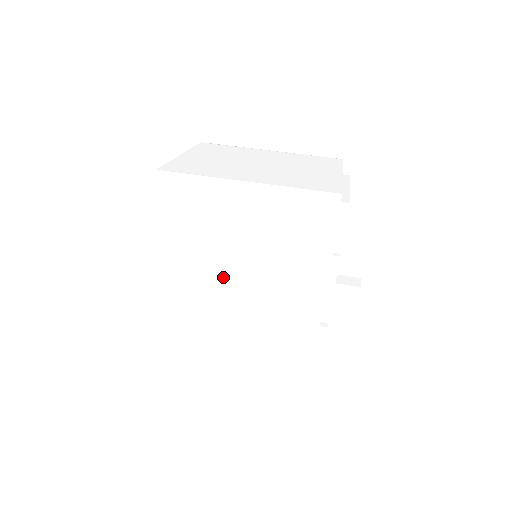
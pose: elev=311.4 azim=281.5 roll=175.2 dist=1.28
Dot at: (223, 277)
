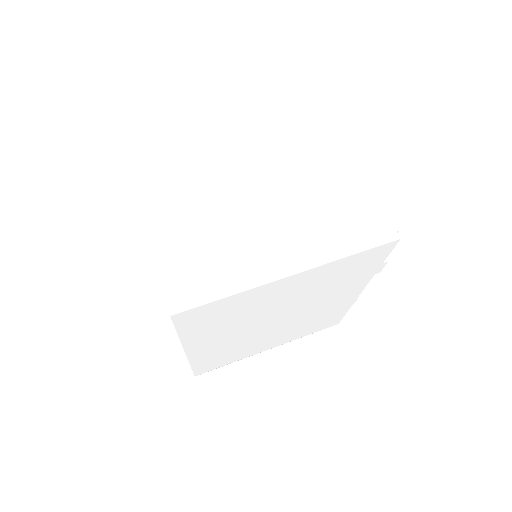
Dot at: (260, 326)
